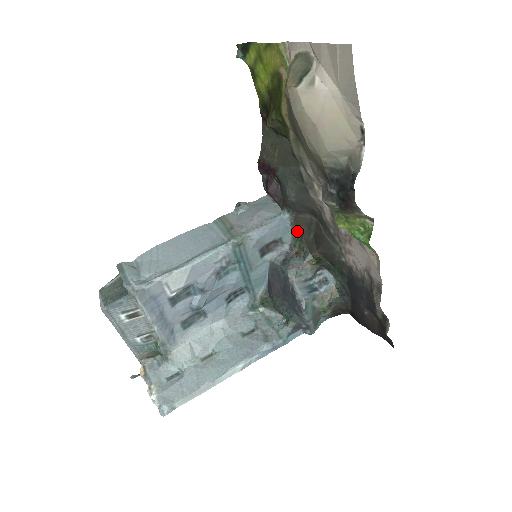
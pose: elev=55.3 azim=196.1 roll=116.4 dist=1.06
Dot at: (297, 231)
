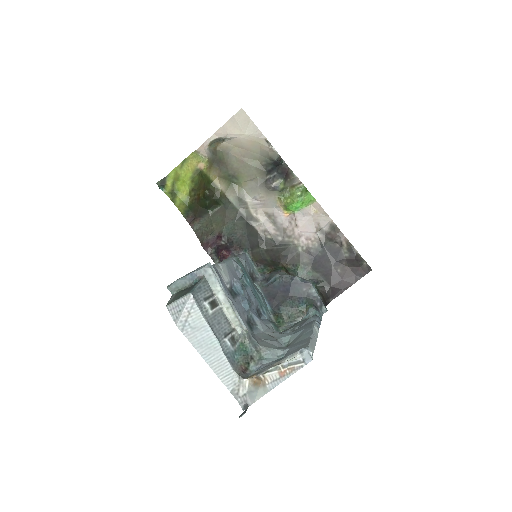
Dot at: (258, 264)
